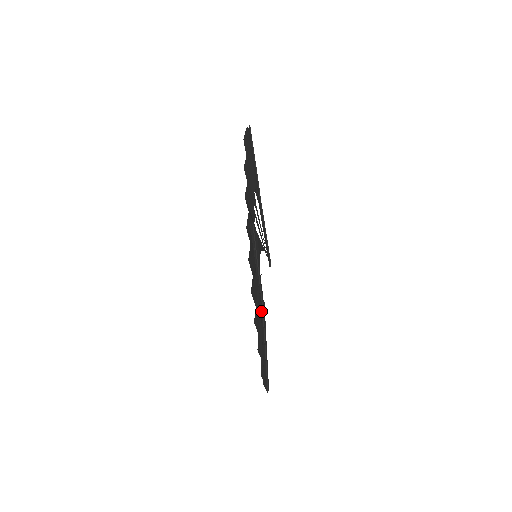
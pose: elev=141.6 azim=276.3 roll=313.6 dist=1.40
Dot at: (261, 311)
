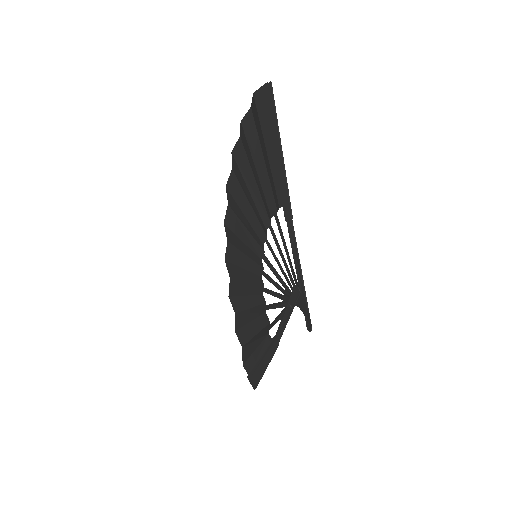
Dot at: (273, 345)
